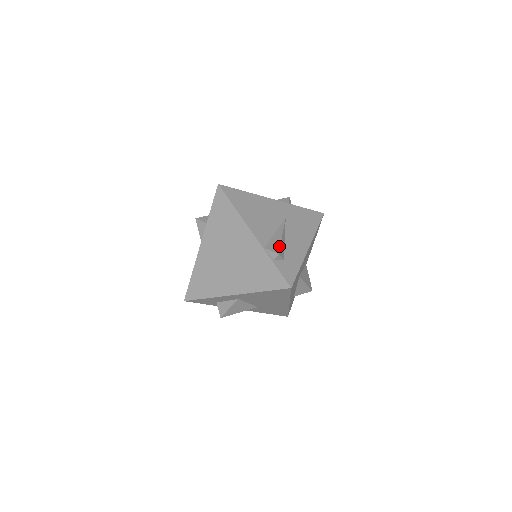
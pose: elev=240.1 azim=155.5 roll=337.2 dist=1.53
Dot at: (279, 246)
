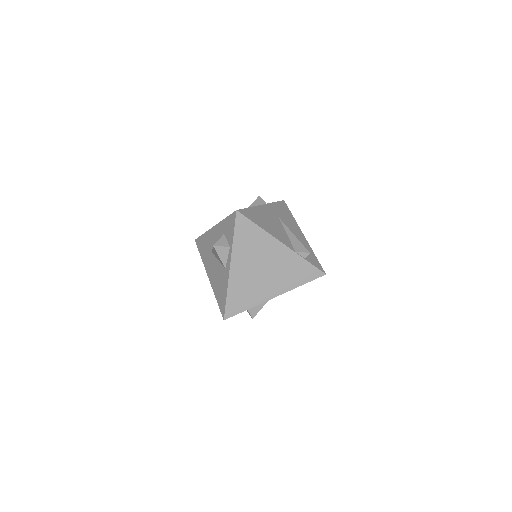
Dot at: (303, 246)
